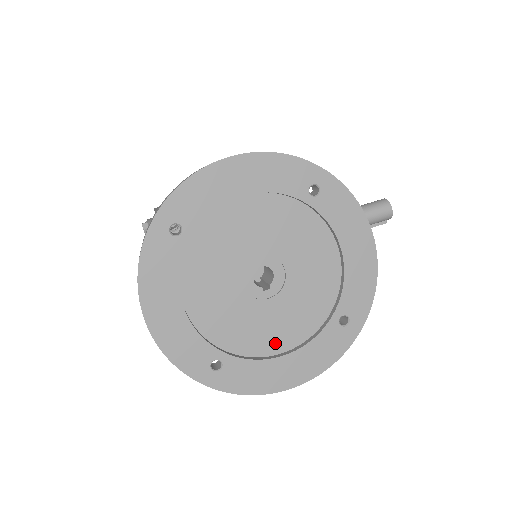
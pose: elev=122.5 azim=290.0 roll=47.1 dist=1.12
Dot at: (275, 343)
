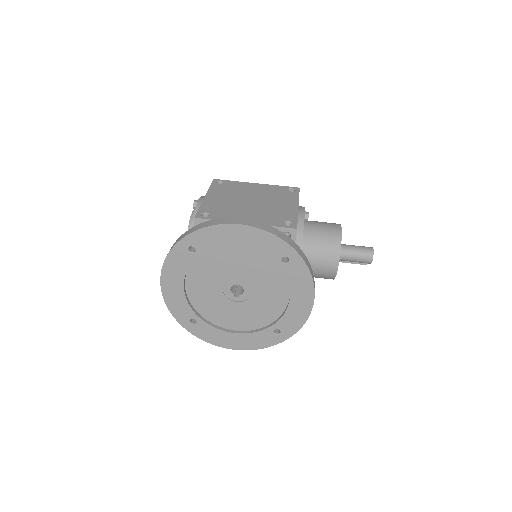
Dot at: (232, 324)
